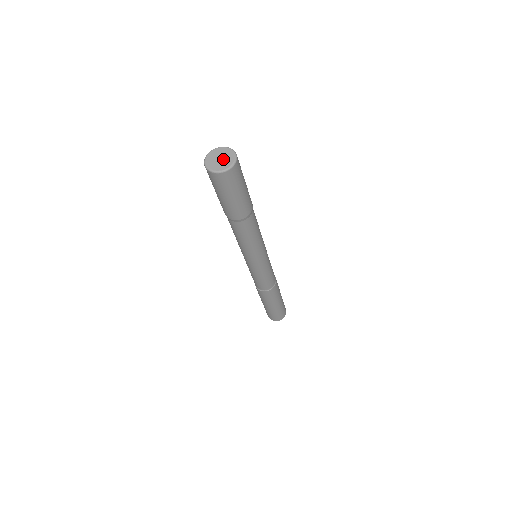
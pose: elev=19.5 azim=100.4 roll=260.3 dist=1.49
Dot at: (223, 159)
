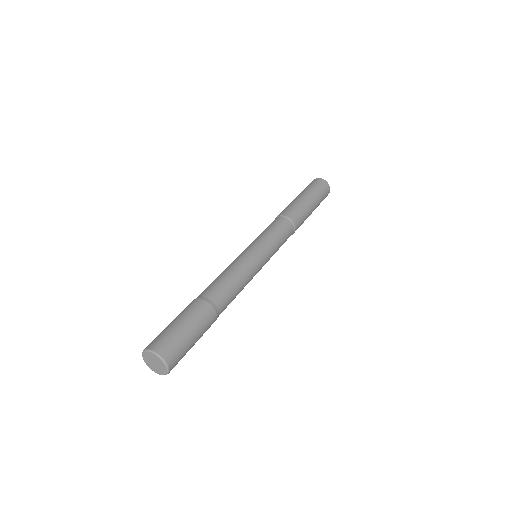
Dot at: (157, 366)
